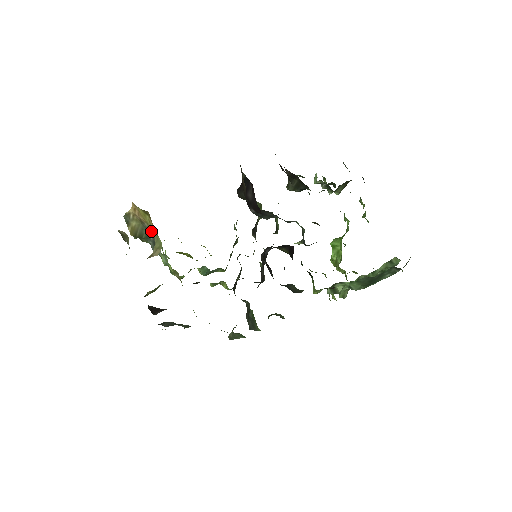
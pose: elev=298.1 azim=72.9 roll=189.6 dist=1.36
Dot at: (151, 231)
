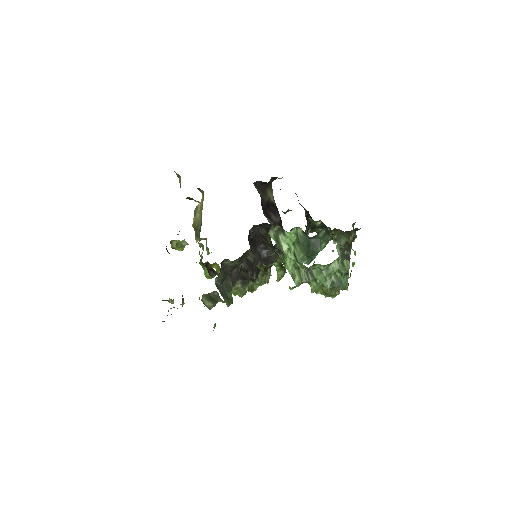
Dot at: occluded
